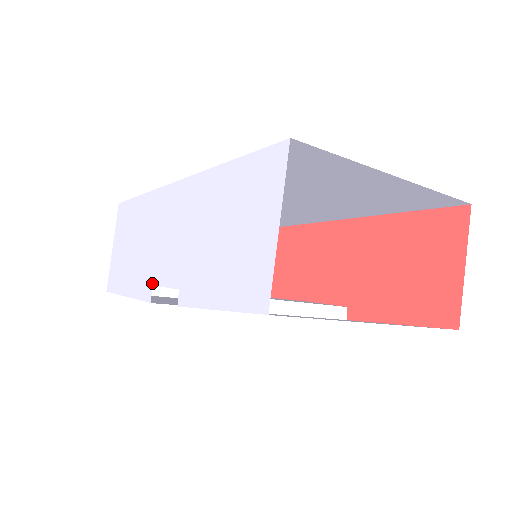
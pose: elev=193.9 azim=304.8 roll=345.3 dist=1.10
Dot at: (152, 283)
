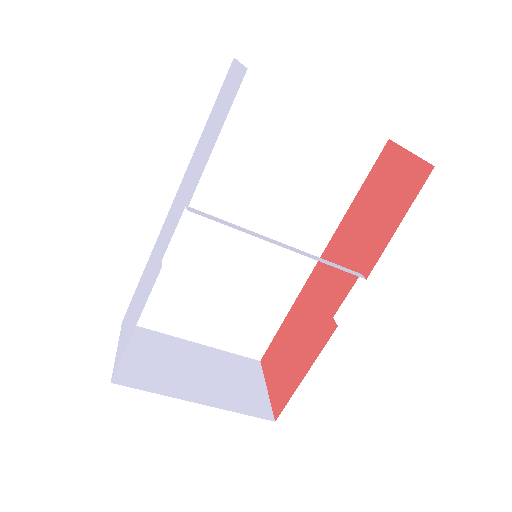
Dot at: (161, 259)
